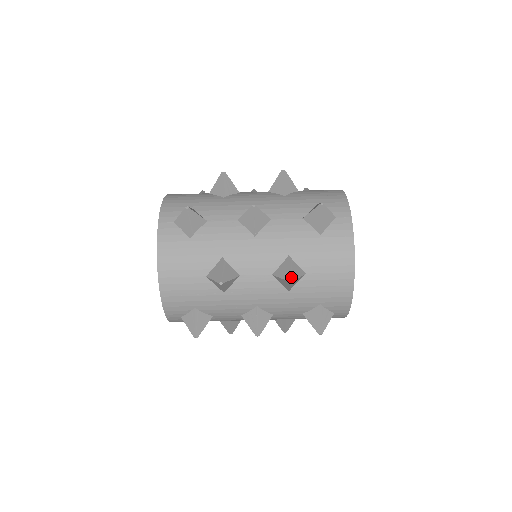
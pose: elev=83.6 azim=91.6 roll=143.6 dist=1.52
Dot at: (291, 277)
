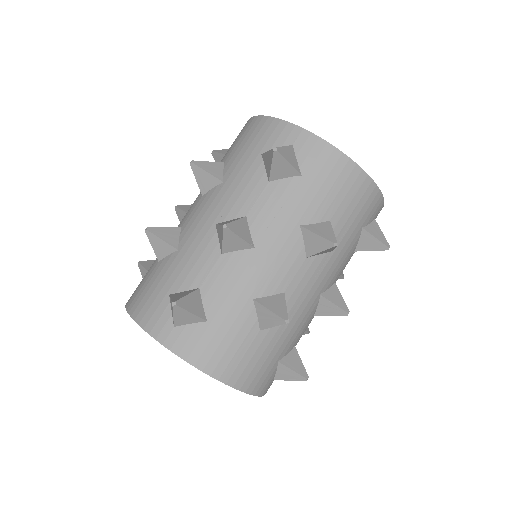
Dot at: (330, 241)
